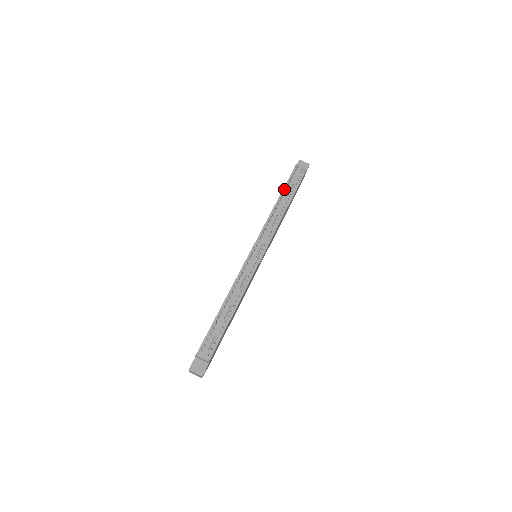
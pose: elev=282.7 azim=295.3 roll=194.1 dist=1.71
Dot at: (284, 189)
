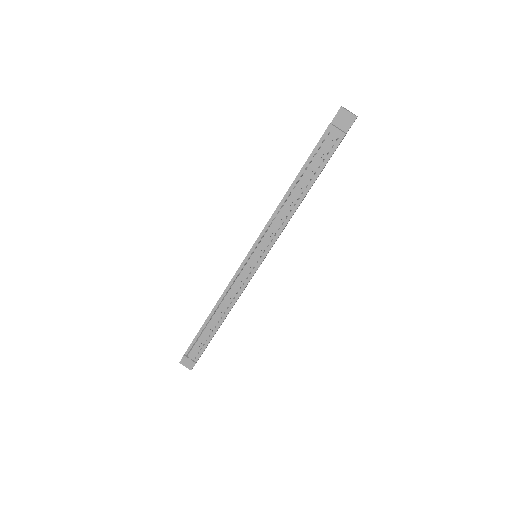
Dot at: (303, 168)
